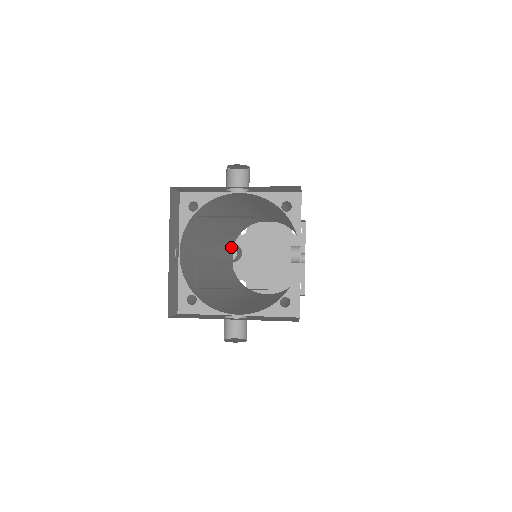
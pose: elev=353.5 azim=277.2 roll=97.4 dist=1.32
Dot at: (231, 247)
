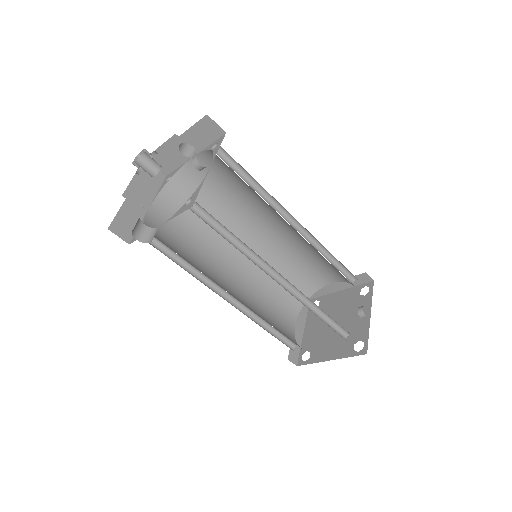
Dot at: (293, 311)
